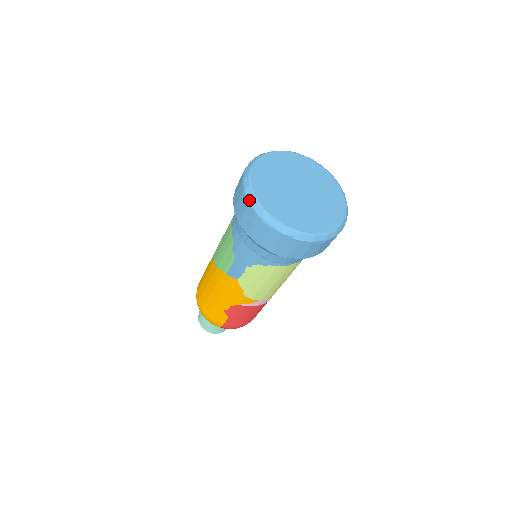
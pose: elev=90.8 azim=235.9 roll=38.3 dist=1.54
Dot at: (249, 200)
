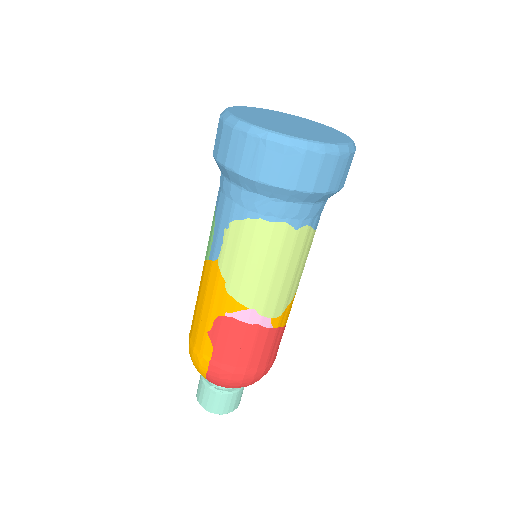
Dot at: (221, 115)
